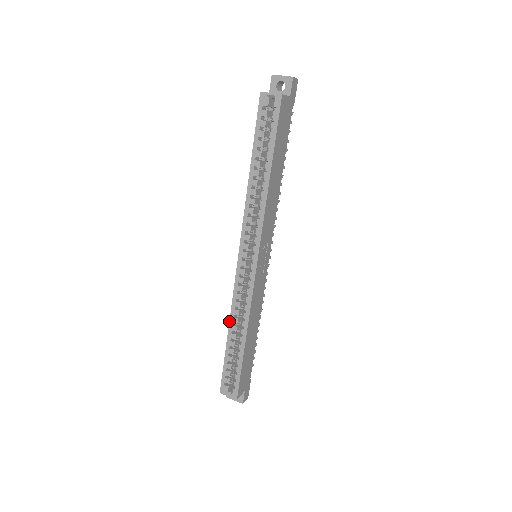
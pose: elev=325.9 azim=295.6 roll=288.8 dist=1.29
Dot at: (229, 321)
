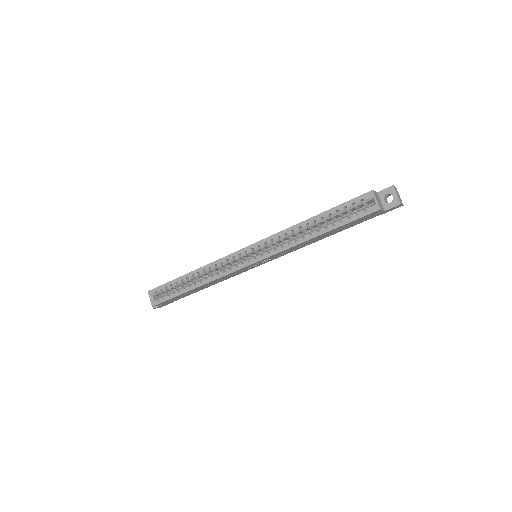
Dot at: (198, 268)
